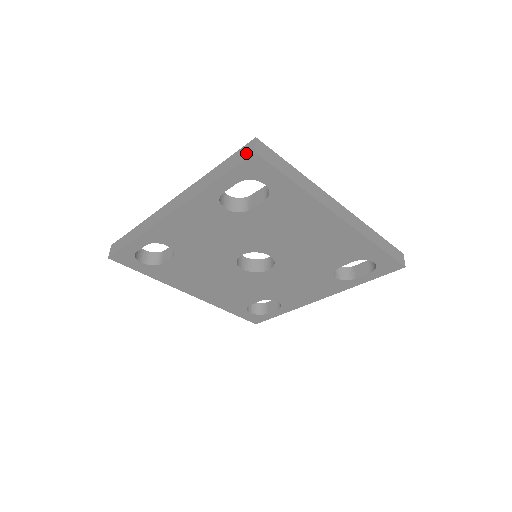
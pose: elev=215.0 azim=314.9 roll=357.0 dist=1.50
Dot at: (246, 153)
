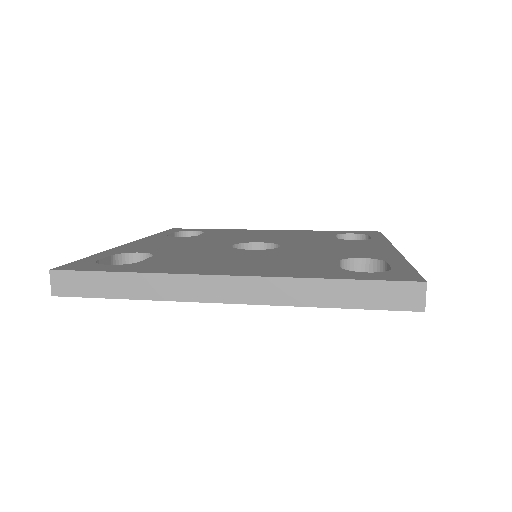
Dot at: occluded
